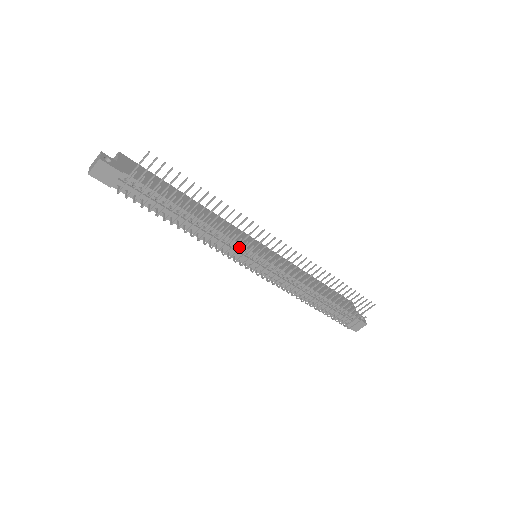
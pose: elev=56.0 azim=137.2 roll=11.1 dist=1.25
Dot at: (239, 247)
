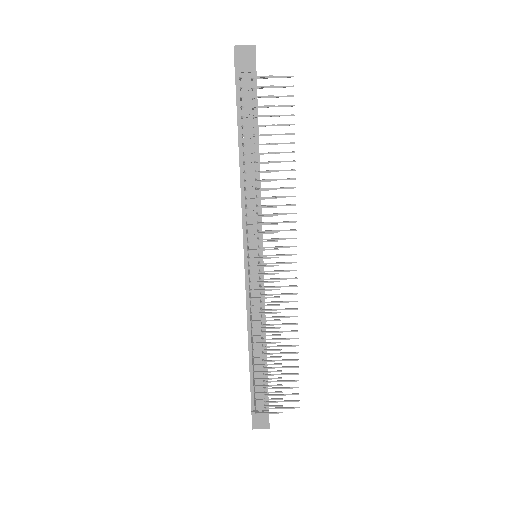
Dot at: (259, 228)
